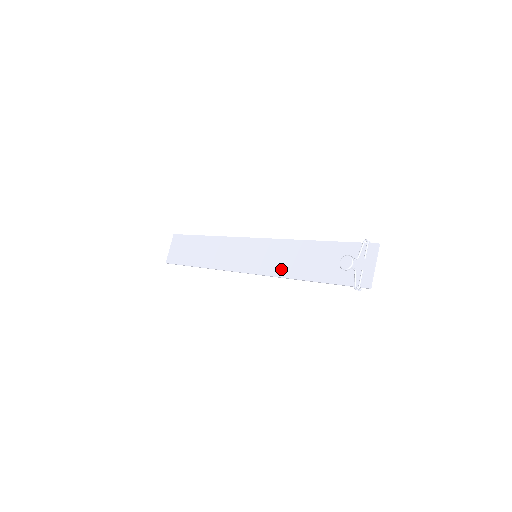
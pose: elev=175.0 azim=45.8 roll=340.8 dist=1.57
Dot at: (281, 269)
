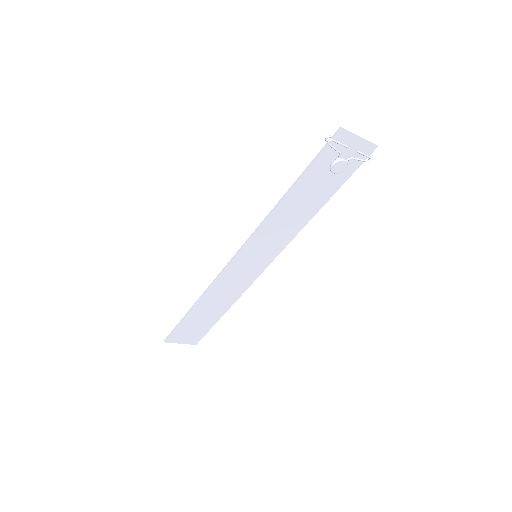
Dot at: (270, 223)
